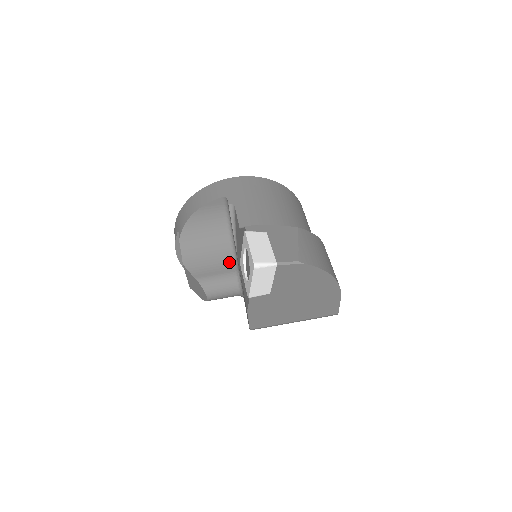
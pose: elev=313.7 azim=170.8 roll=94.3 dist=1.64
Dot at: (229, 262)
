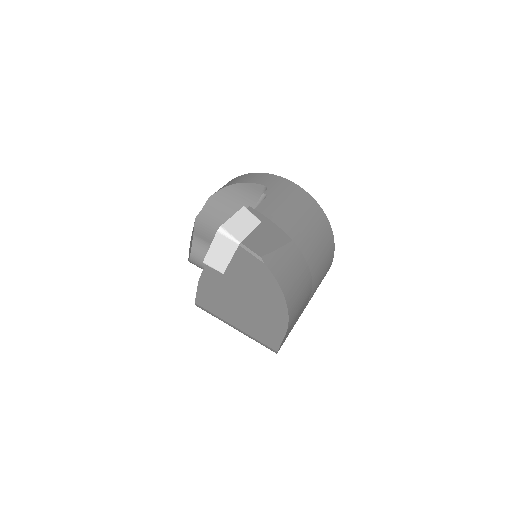
Dot at: occluded
